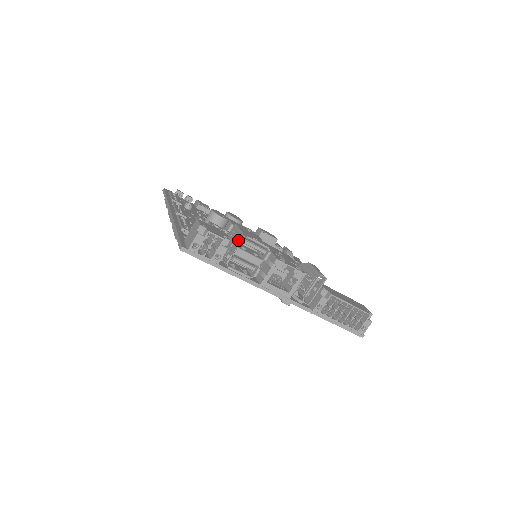
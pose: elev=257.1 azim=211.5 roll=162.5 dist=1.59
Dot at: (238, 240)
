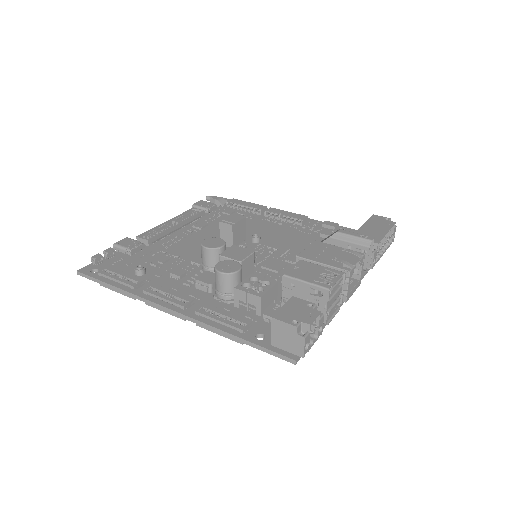
Dot at: occluded
